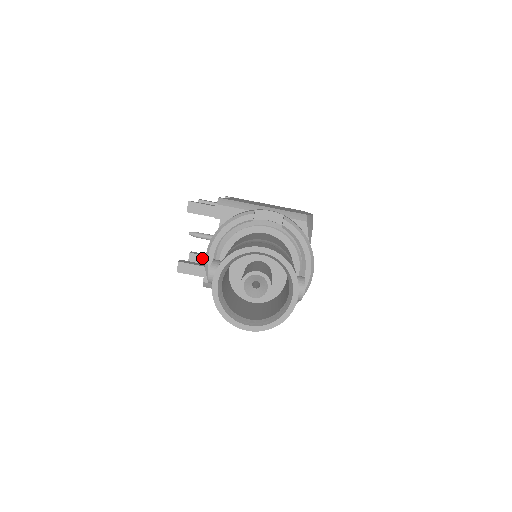
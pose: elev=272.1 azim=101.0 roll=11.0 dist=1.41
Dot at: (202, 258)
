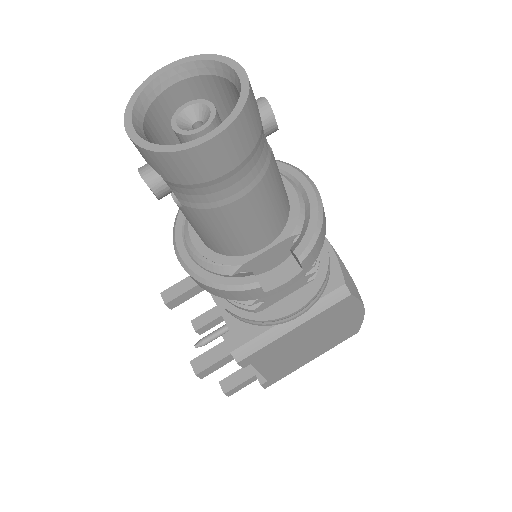
Dot at: (236, 376)
